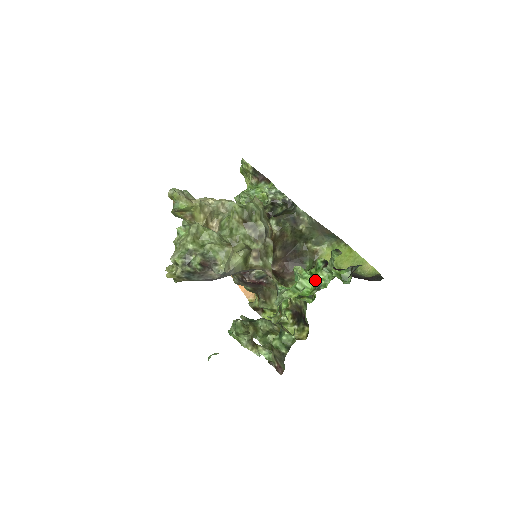
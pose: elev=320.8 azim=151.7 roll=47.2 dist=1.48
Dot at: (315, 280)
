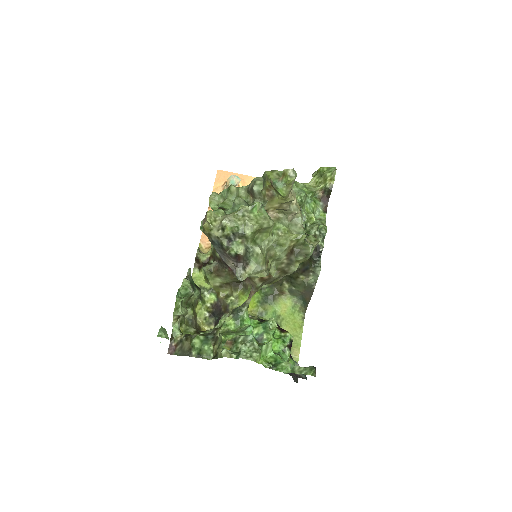
Dot at: (277, 359)
